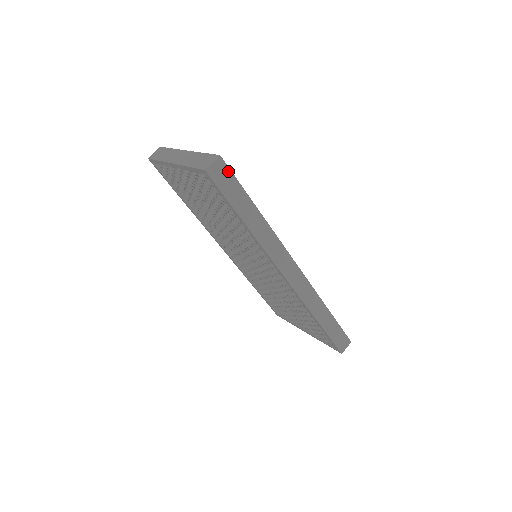
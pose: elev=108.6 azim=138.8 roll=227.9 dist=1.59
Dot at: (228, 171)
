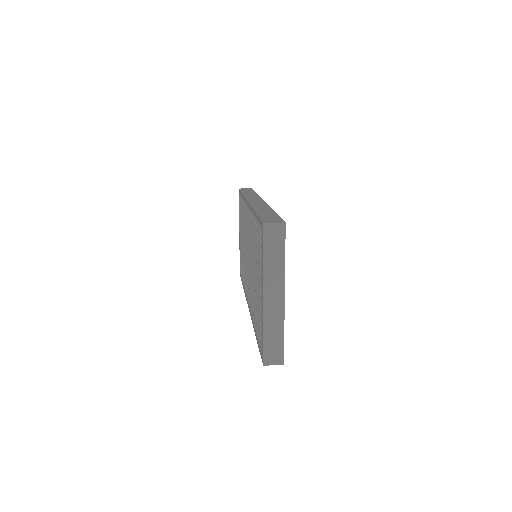
Dot at: occluded
